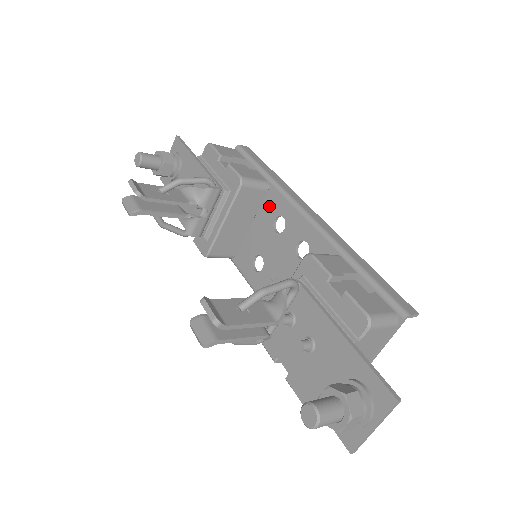
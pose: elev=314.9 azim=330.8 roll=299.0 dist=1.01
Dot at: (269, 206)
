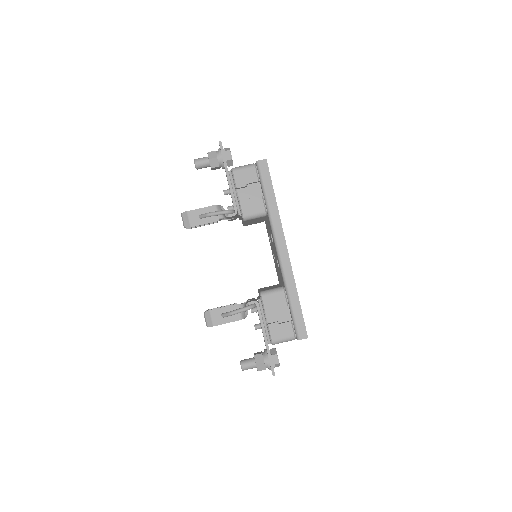
Dot at: occluded
